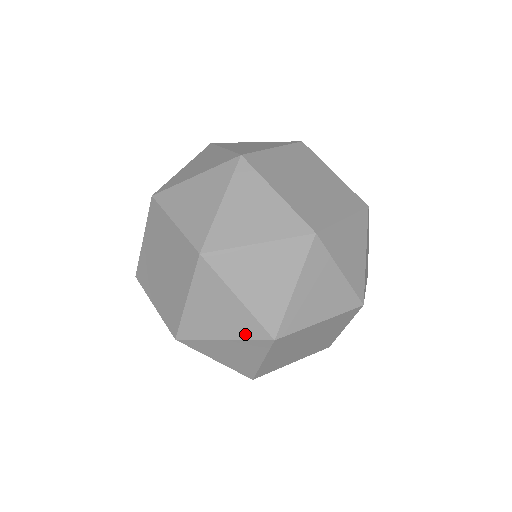
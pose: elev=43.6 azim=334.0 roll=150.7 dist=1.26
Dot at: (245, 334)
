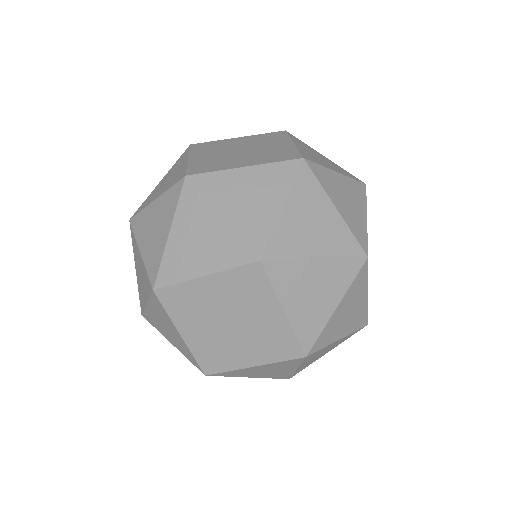
Dot at: (273, 377)
